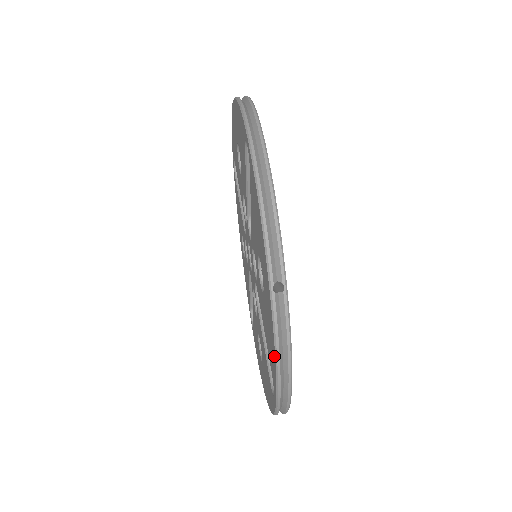
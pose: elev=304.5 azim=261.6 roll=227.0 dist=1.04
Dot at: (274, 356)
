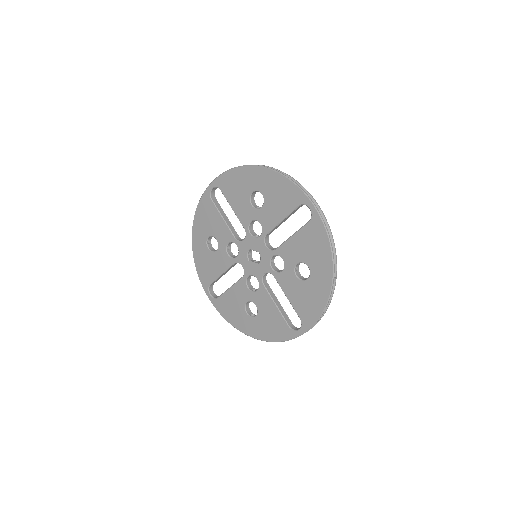
Dot at: (285, 180)
